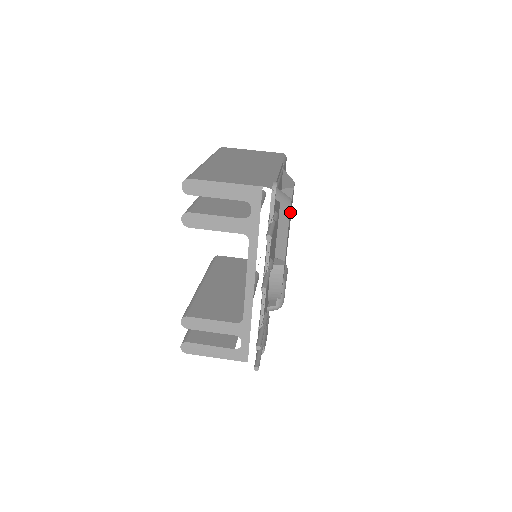
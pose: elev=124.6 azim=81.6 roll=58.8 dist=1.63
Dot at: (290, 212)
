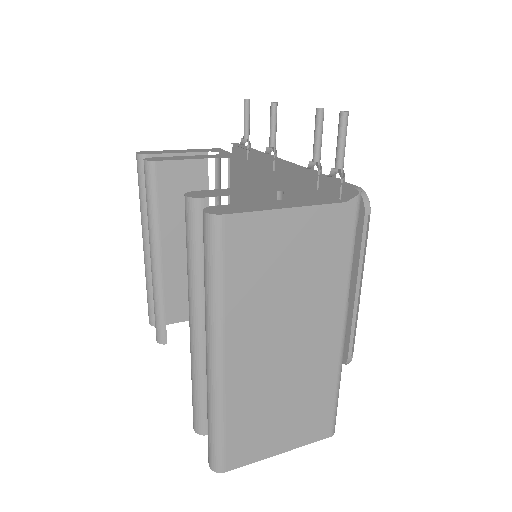
Dot at: occluded
